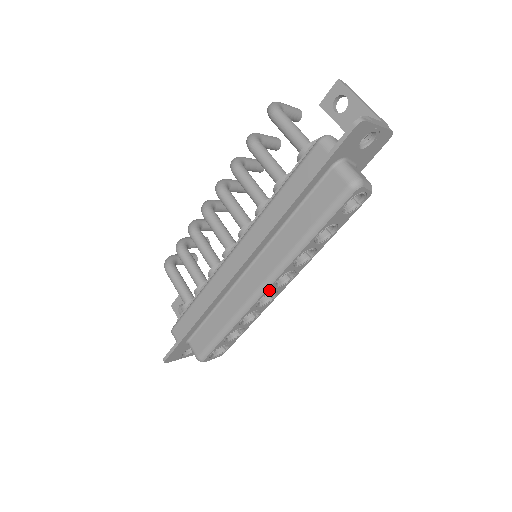
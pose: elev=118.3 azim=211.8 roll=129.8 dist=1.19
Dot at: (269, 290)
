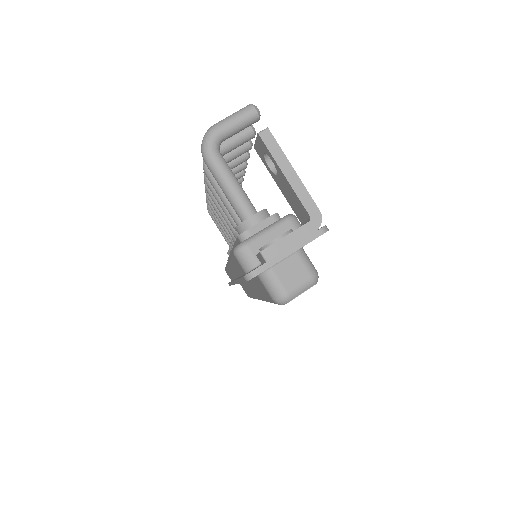
Dot at: occluded
